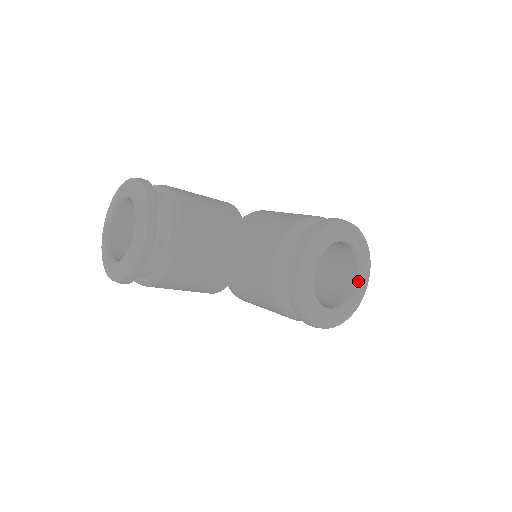
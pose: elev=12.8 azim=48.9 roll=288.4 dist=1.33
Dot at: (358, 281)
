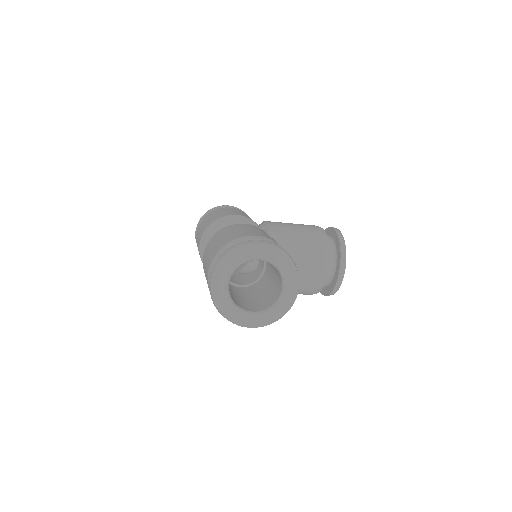
Dot at: occluded
